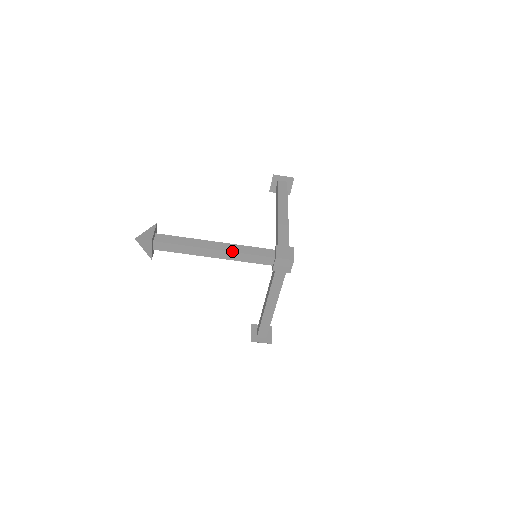
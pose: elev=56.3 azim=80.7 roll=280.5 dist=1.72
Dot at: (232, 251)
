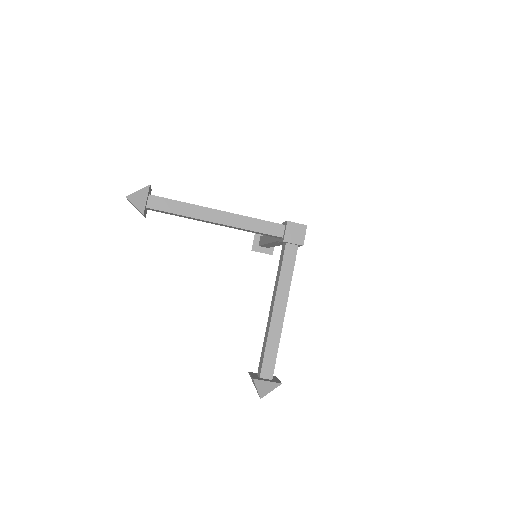
Dot at: (238, 214)
